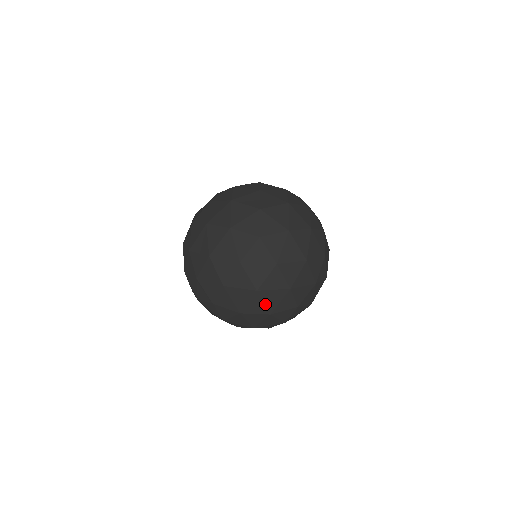
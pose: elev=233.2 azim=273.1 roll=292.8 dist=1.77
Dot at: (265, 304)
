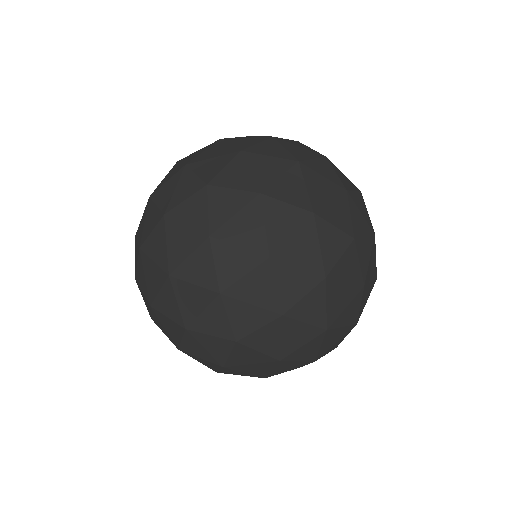
Dot at: (307, 190)
